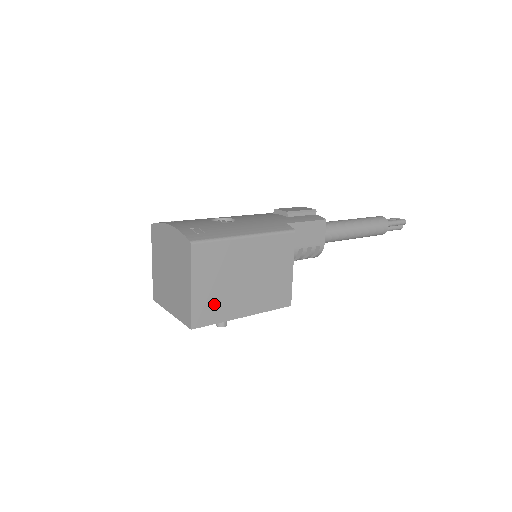
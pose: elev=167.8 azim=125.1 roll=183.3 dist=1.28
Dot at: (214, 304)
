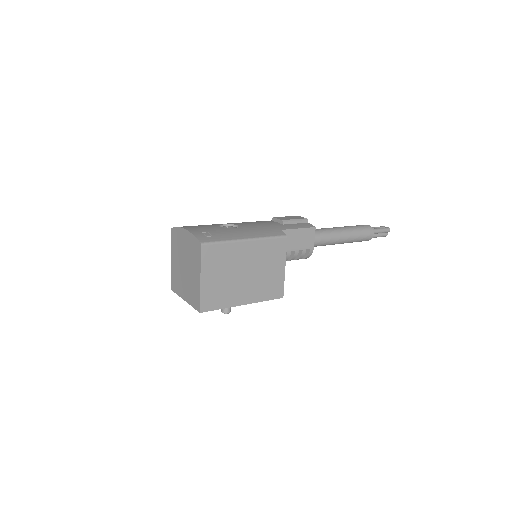
Dot at: (219, 293)
